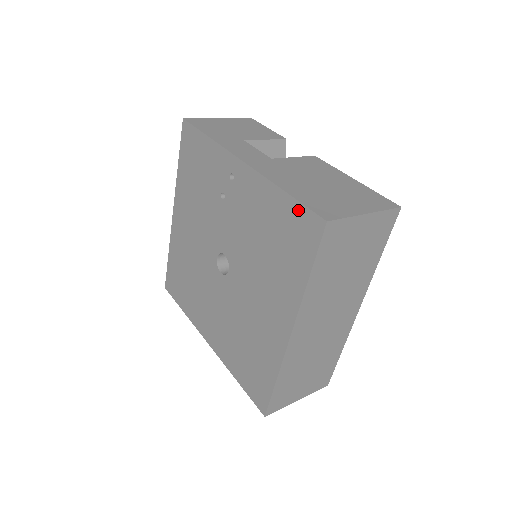
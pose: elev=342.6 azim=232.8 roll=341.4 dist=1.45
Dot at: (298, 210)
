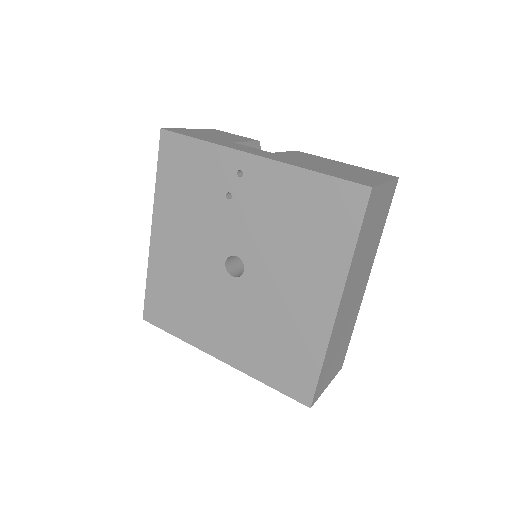
Dot at: (335, 185)
